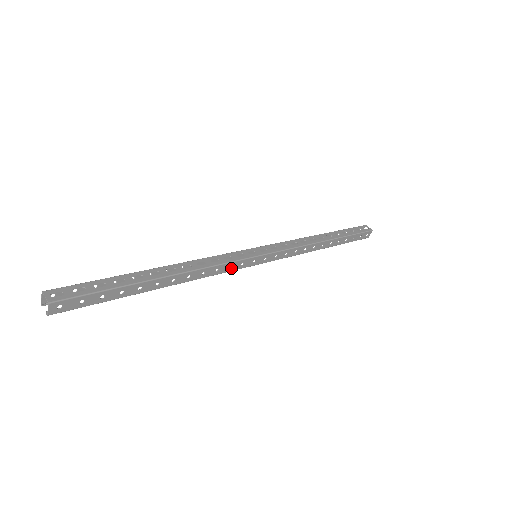
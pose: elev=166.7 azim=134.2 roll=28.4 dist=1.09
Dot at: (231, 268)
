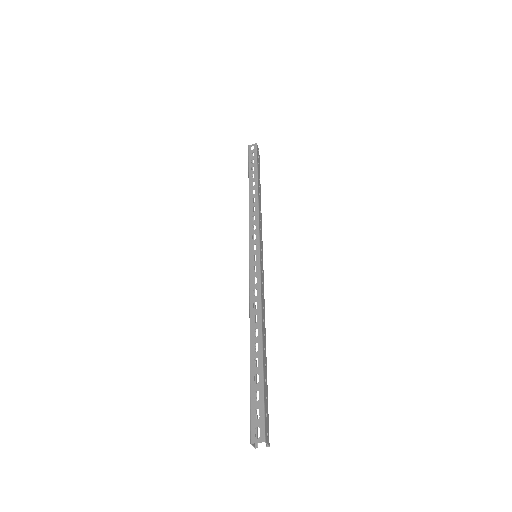
Dot at: (262, 282)
